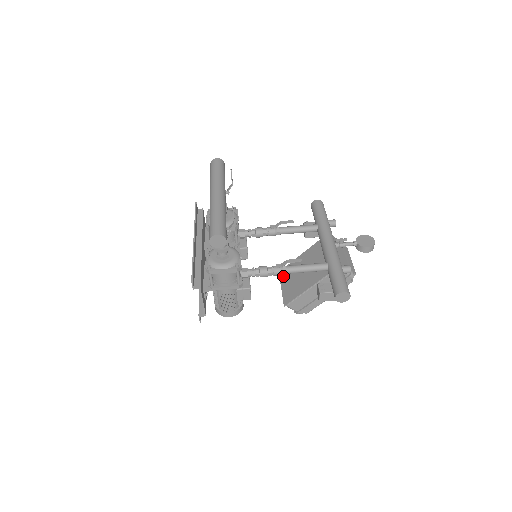
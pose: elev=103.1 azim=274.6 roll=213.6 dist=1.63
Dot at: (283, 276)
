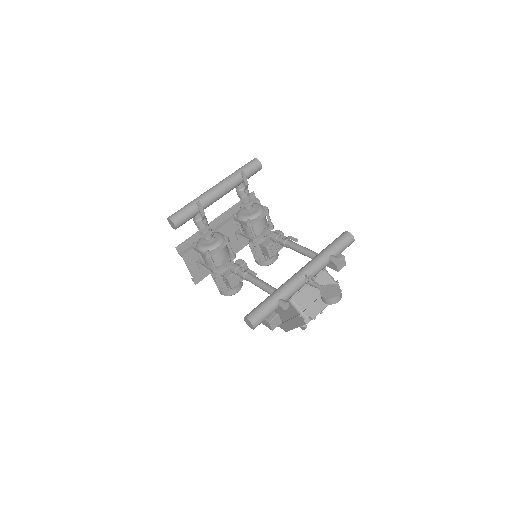
Dot at: occluded
